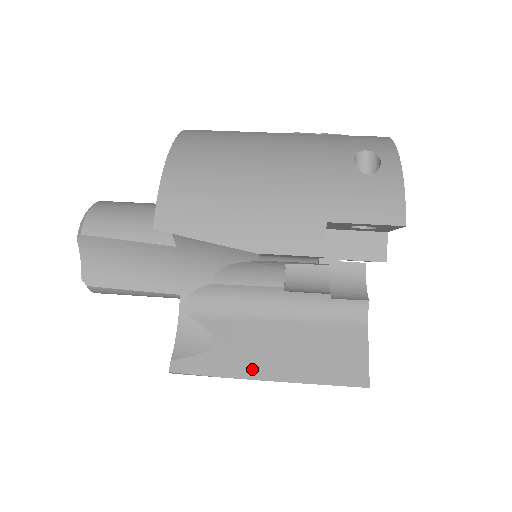
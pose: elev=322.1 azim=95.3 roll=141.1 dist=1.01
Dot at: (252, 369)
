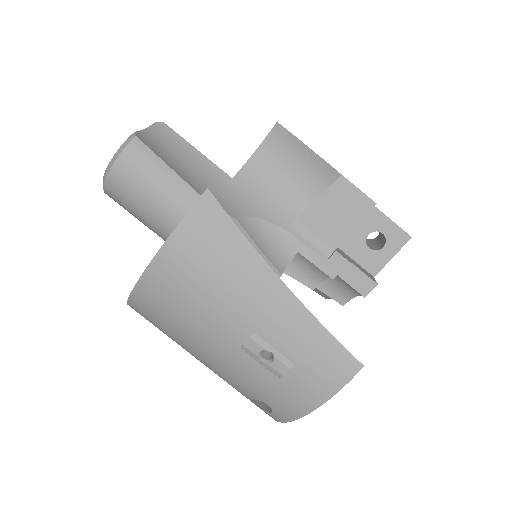
Dot at: occluded
